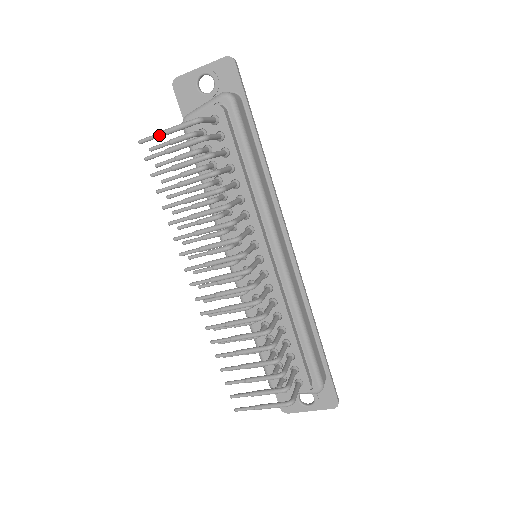
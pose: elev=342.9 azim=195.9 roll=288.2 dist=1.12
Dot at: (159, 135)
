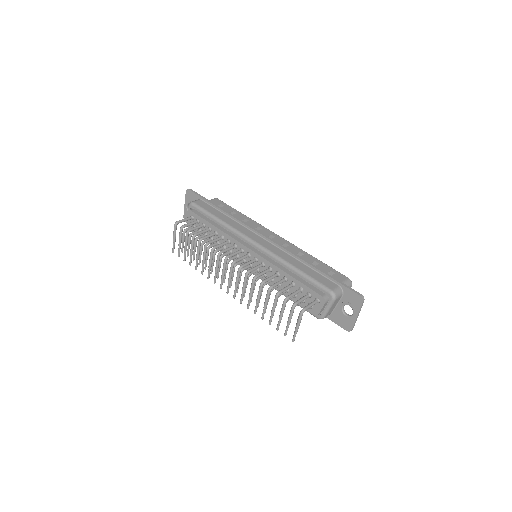
Dot at: (173, 243)
